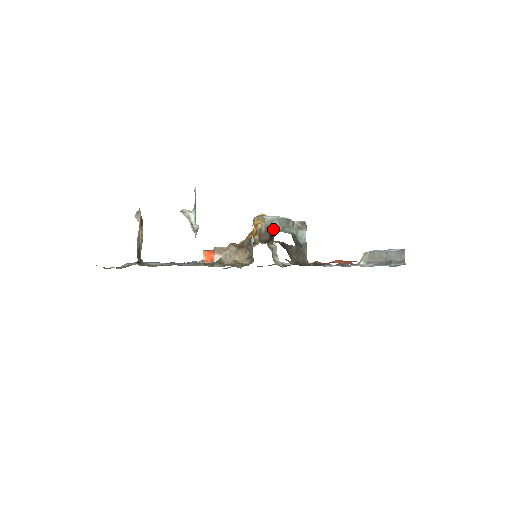
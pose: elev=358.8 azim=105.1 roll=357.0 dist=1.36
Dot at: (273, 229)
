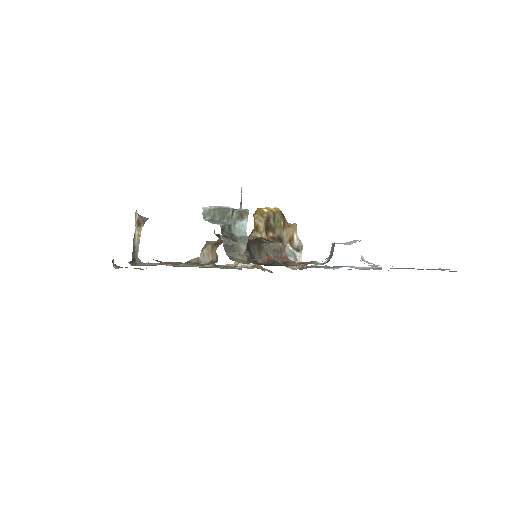
Dot at: (208, 221)
